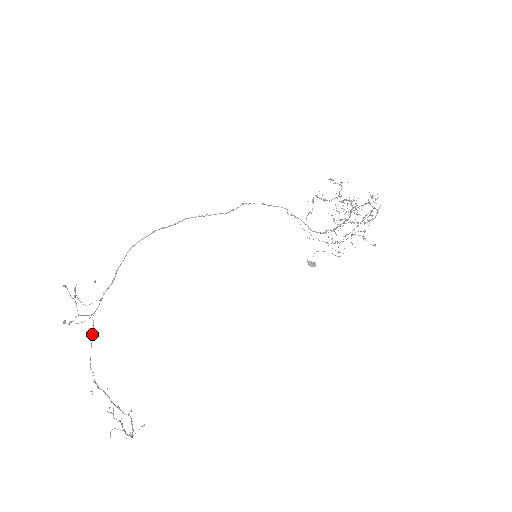
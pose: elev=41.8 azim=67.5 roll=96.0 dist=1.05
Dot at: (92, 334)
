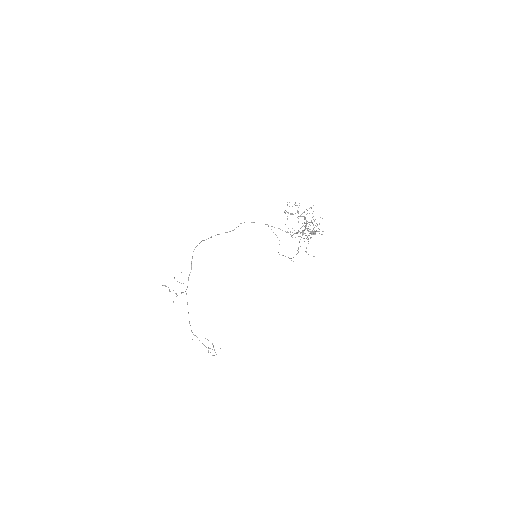
Dot at: (187, 303)
